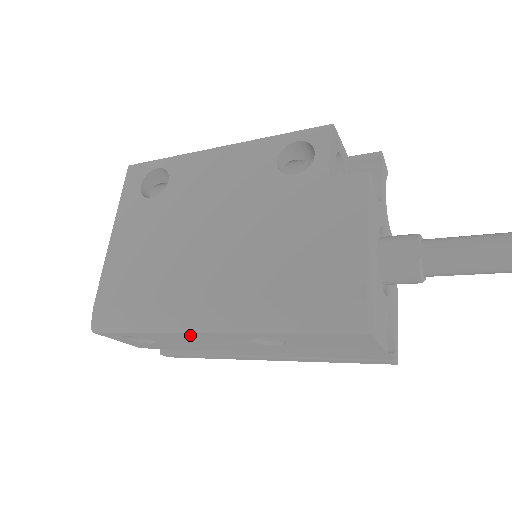
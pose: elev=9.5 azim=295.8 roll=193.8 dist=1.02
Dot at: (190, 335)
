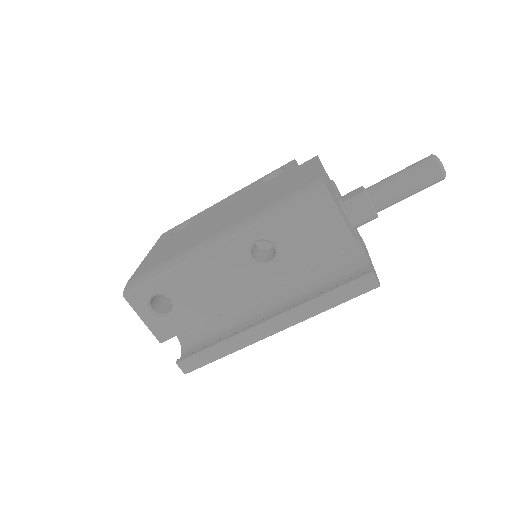
Dot at: (203, 264)
